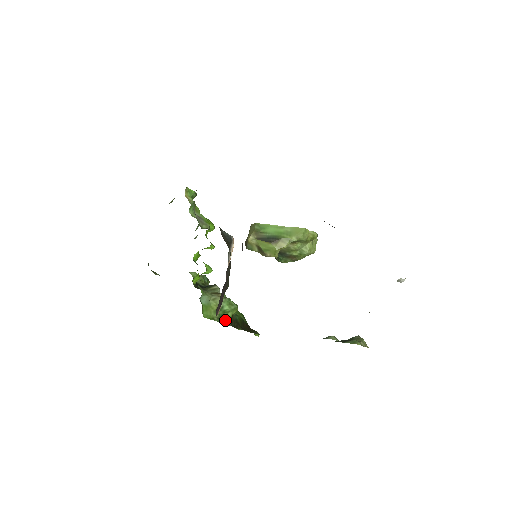
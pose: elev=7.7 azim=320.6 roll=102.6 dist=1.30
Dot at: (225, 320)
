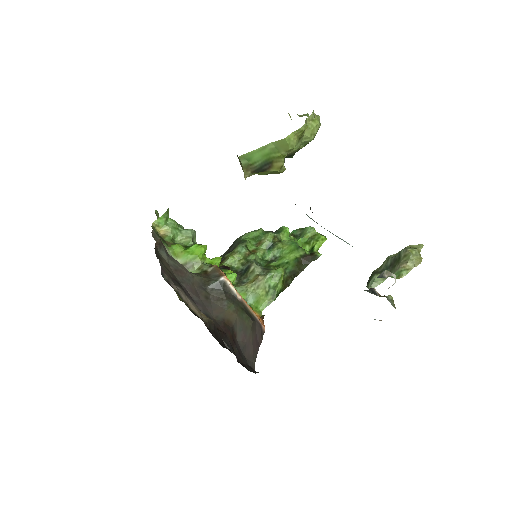
Dot at: (280, 291)
